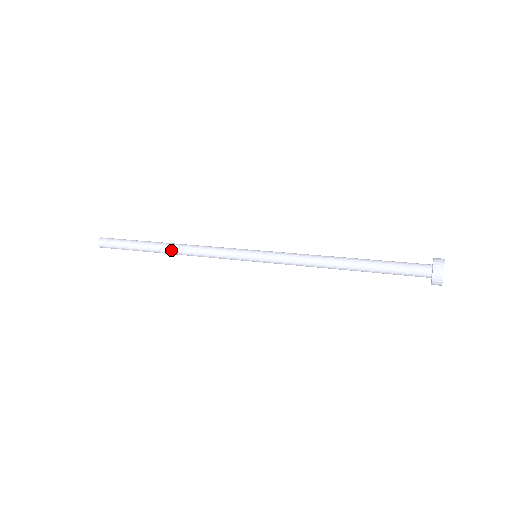
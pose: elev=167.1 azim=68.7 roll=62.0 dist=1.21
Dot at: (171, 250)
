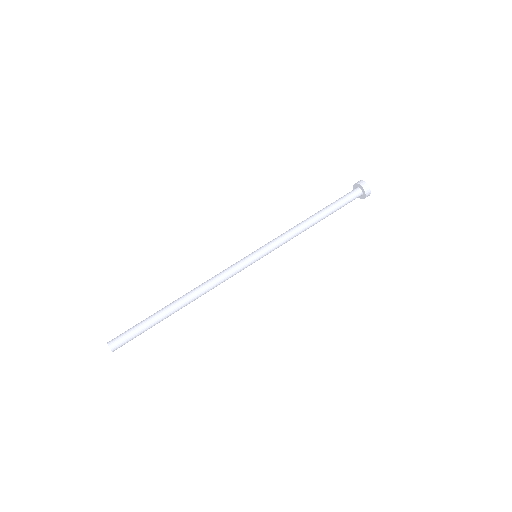
Dot at: (190, 302)
